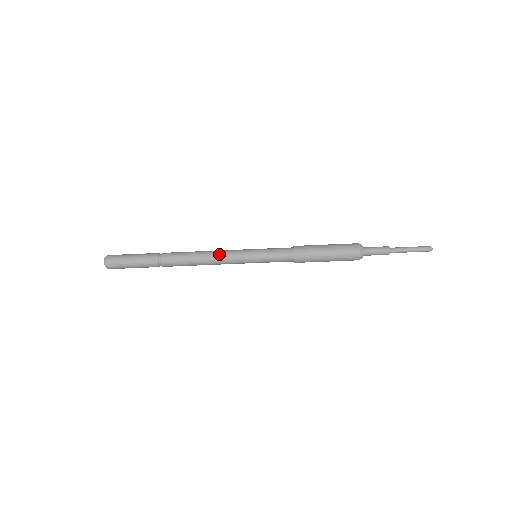
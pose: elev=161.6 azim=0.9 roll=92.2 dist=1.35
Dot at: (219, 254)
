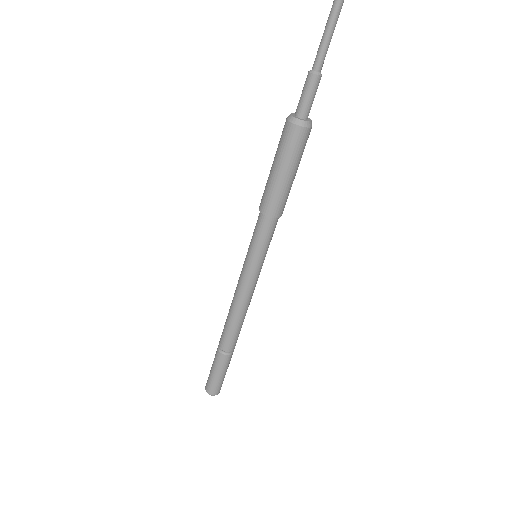
Dot at: (246, 300)
